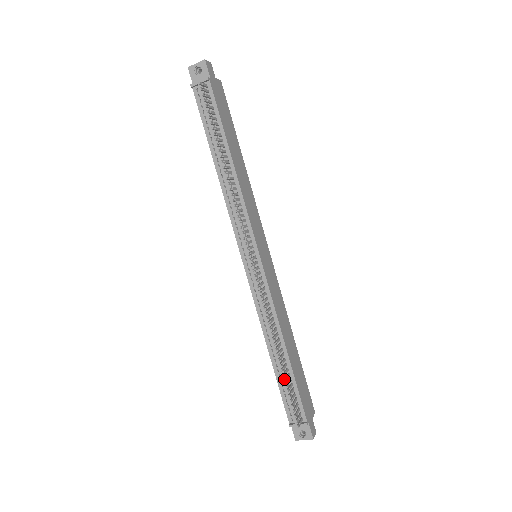
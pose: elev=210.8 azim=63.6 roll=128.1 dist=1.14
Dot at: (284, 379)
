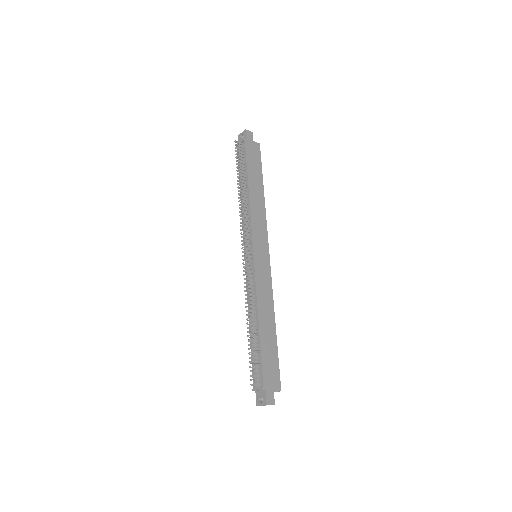
Dot at: occluded
